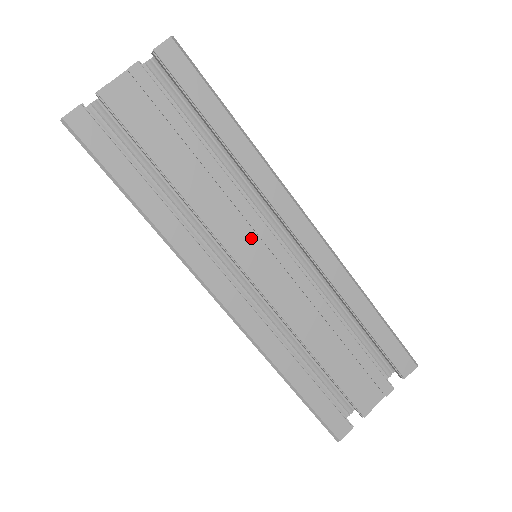
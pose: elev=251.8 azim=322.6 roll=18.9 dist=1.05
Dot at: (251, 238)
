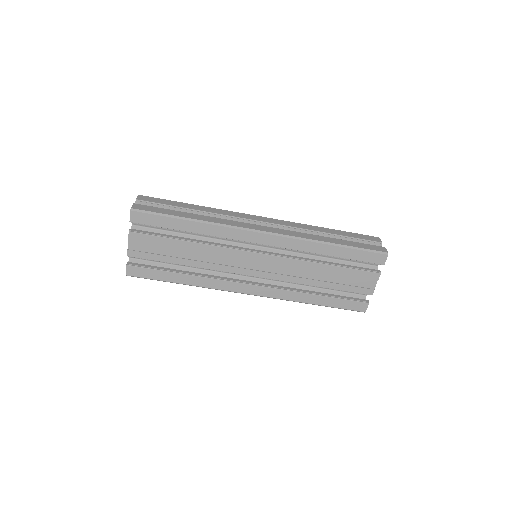
Dot at: (242, 261)
